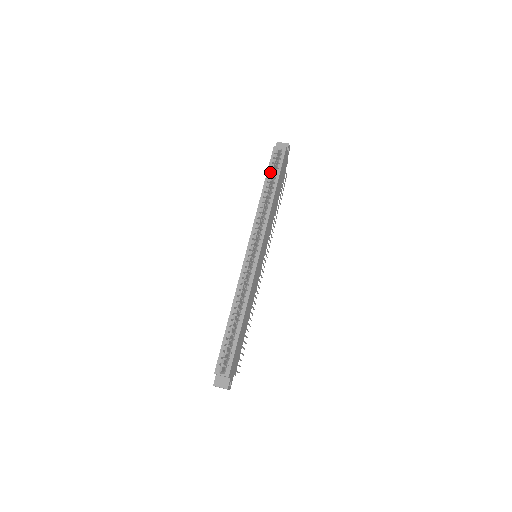
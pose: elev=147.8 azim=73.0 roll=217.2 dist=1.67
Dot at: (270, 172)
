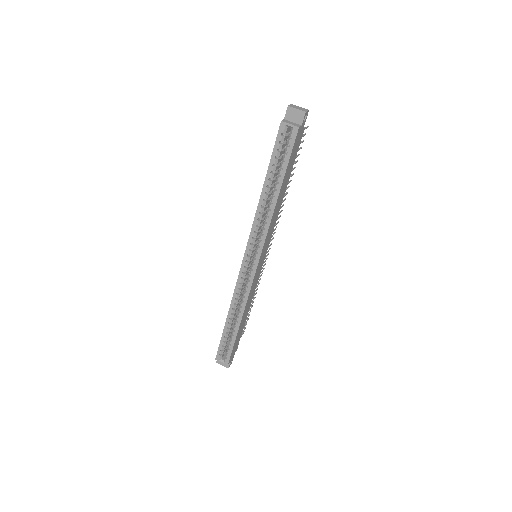
Dot at: (274, 163)
